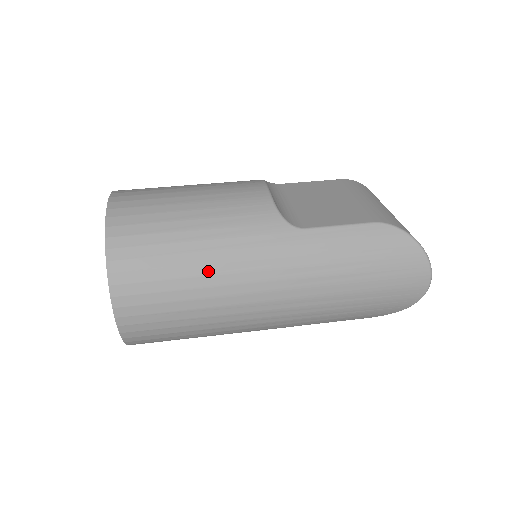
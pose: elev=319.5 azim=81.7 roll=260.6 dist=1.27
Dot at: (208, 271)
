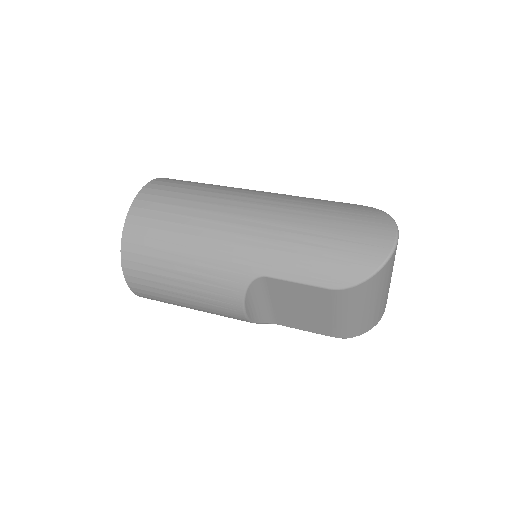
Dot at: (214, 191)
